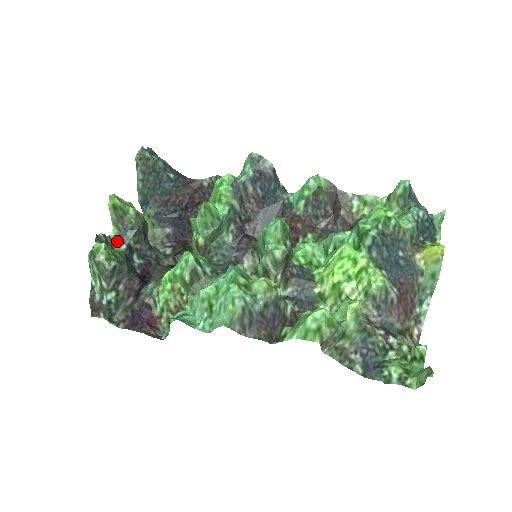
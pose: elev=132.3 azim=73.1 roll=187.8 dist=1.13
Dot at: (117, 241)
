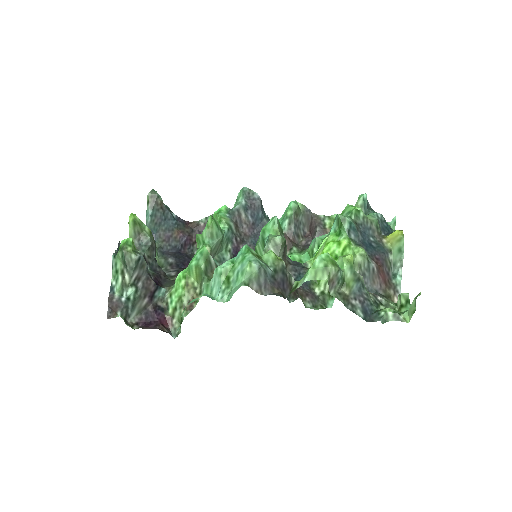
Dot at: occluded
